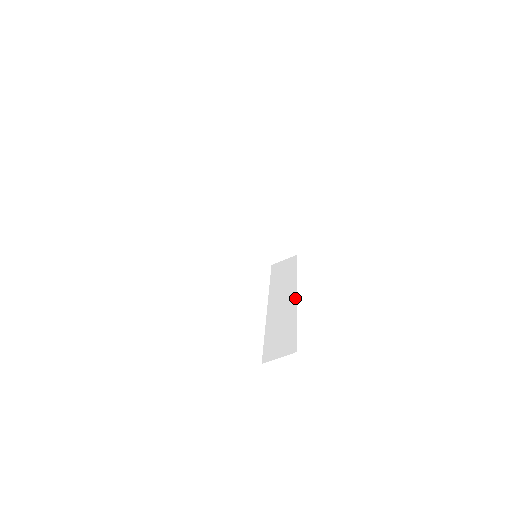
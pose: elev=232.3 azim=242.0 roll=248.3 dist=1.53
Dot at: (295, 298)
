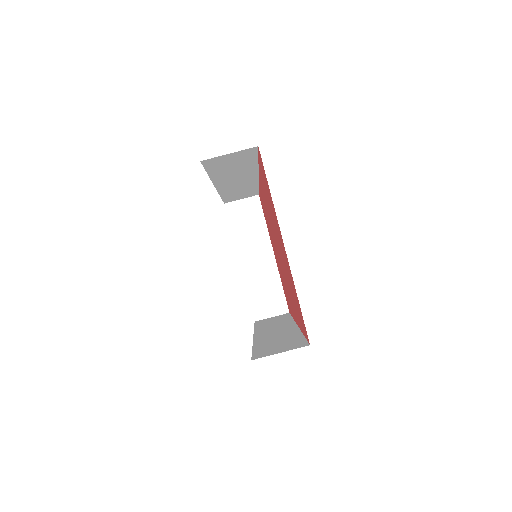
Dot at: (295, 326)
